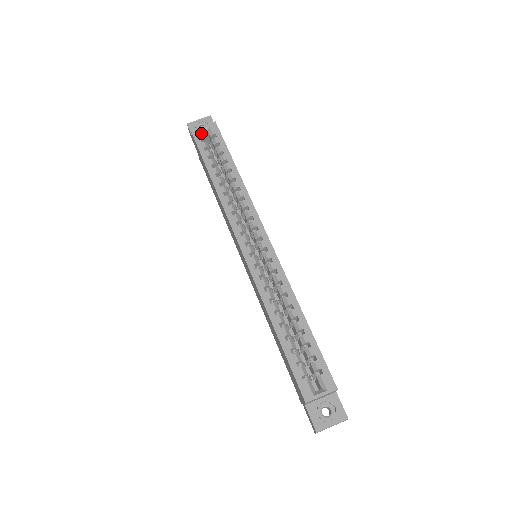
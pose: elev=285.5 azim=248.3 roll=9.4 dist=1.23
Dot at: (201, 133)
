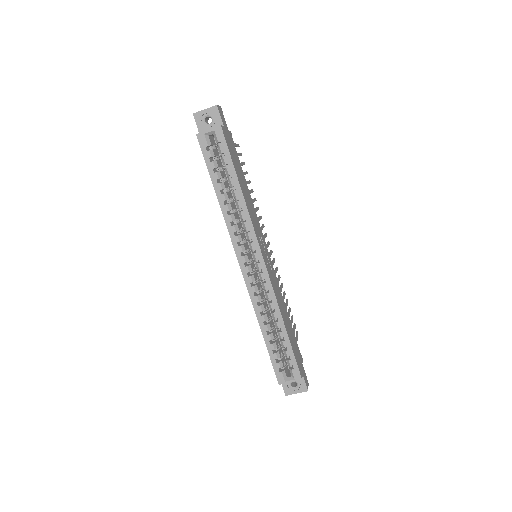
Dot at: (206, 138)
